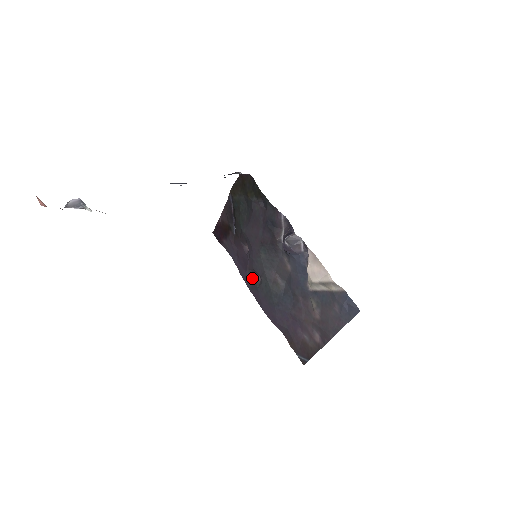
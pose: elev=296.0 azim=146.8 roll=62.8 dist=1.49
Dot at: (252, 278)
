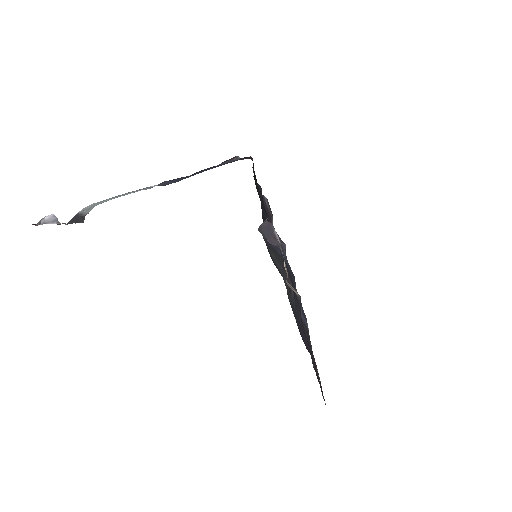
Dot at: occluded
